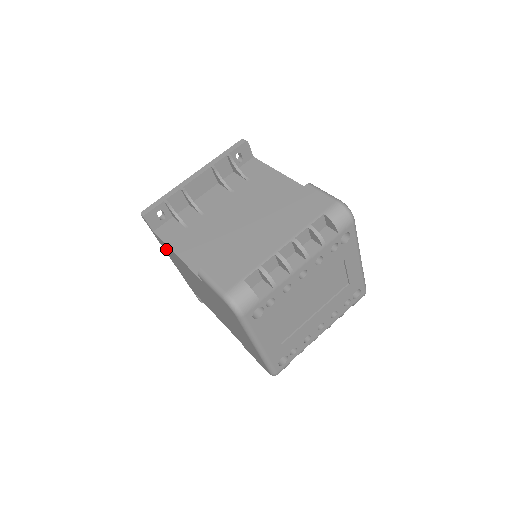
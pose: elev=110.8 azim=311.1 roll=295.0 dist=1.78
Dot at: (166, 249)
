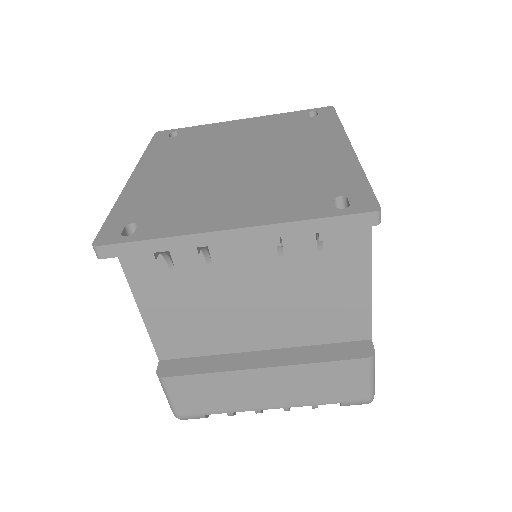
Dot at: occluded
